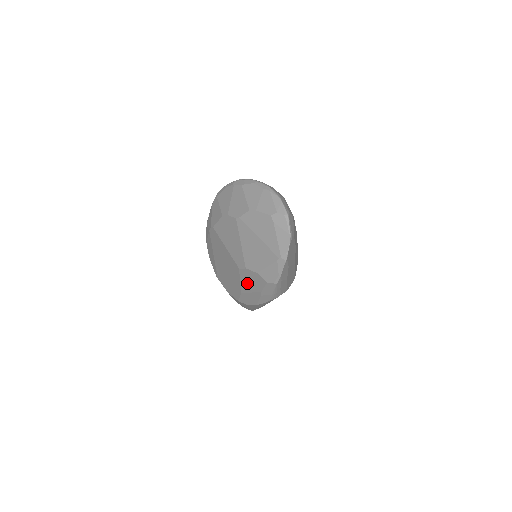
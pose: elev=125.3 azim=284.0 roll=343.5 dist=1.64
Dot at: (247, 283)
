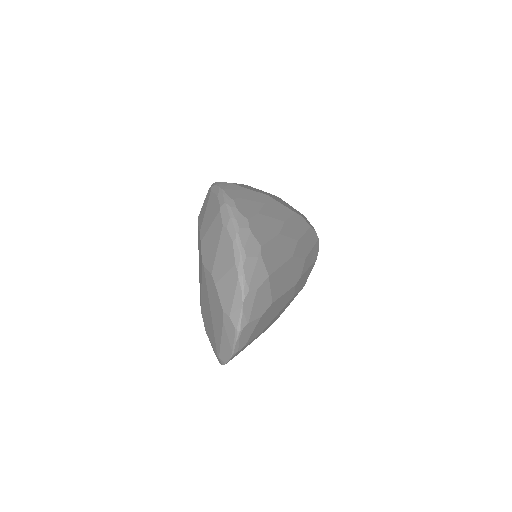
Dot at: occluded
